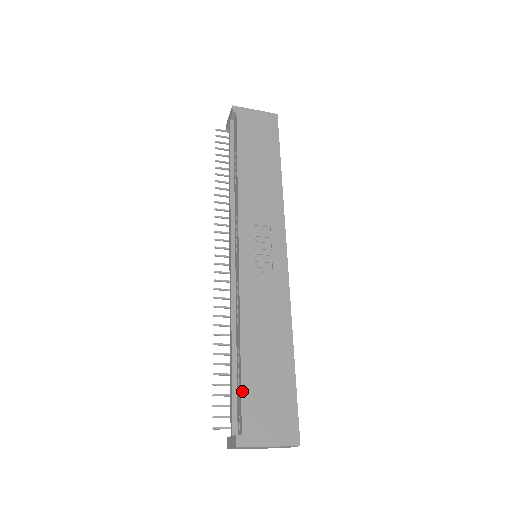
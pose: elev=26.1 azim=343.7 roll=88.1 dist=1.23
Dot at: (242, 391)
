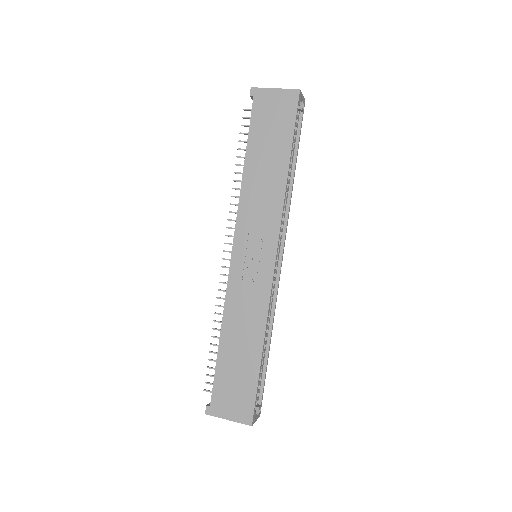
Dot at: (215, 376)
